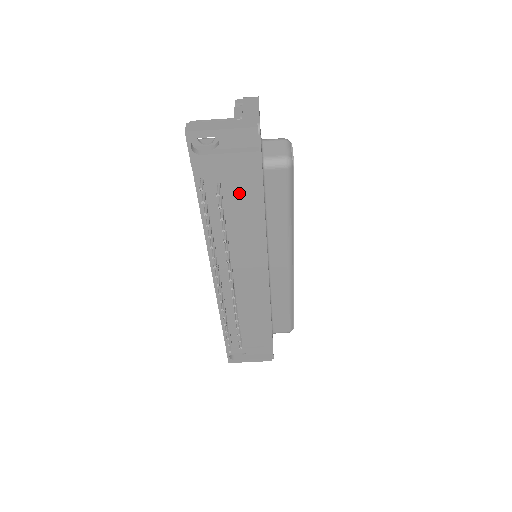
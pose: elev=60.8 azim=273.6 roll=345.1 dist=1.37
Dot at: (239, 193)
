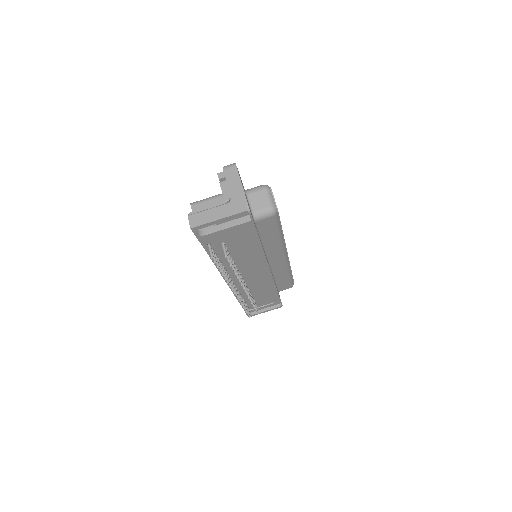
Dot at: (239, 242)
